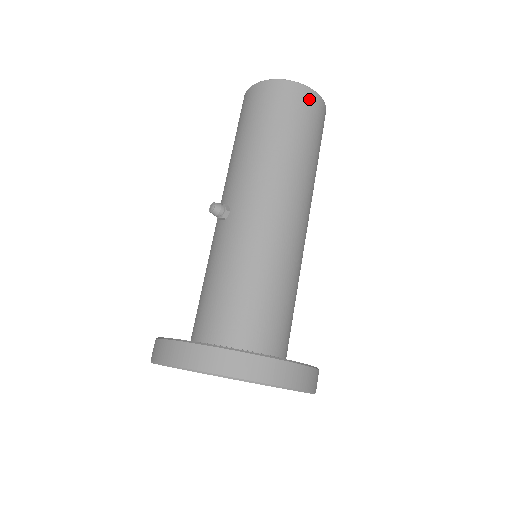
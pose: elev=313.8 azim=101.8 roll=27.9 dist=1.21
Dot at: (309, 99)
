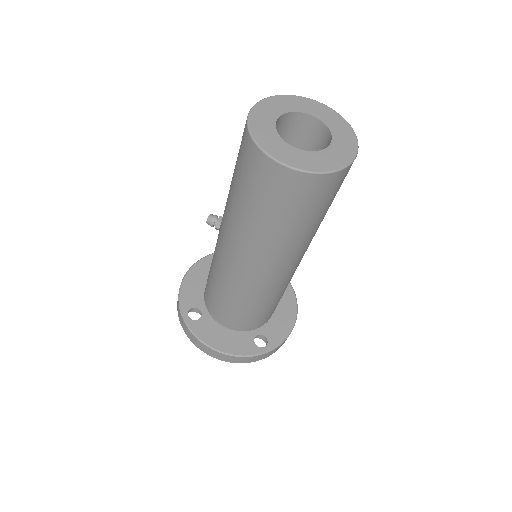
Dot at: (277, 176)
